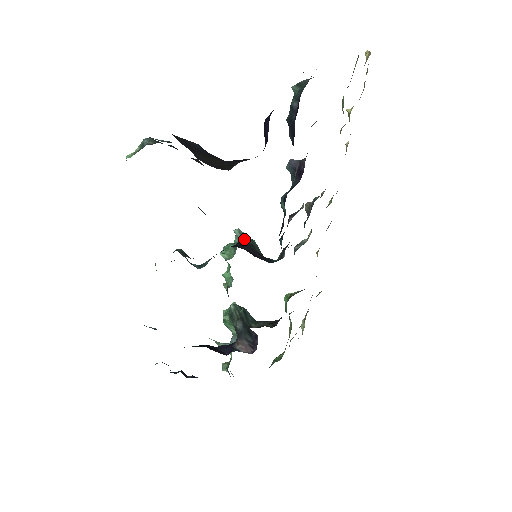
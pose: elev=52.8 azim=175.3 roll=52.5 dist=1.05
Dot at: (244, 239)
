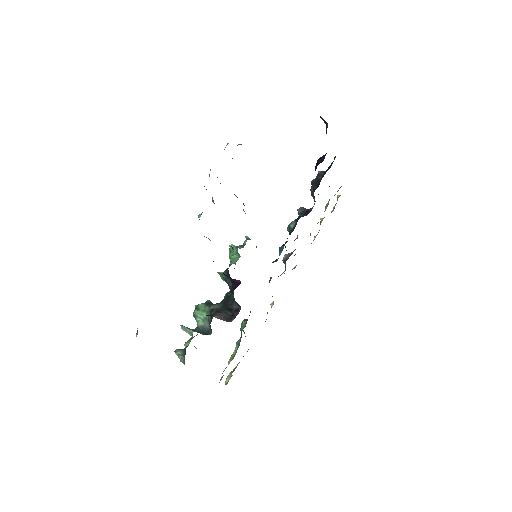
Dot at: occluded
